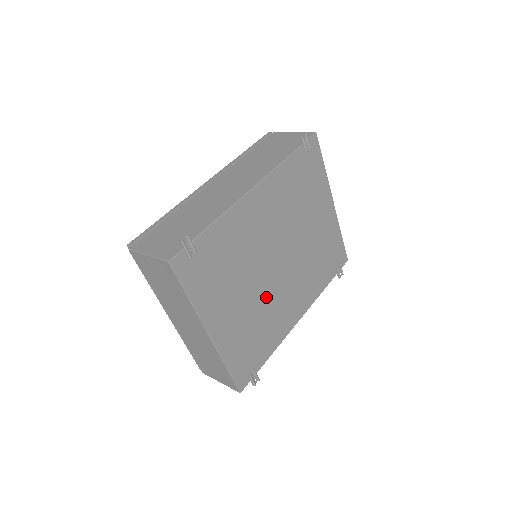
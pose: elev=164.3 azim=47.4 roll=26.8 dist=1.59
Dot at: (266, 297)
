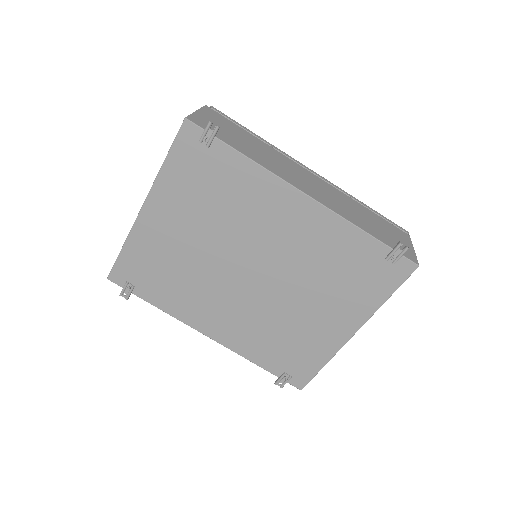
Dot at: (208, 271)
